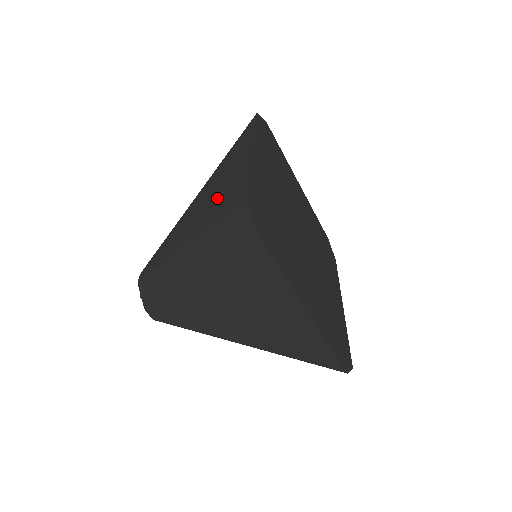
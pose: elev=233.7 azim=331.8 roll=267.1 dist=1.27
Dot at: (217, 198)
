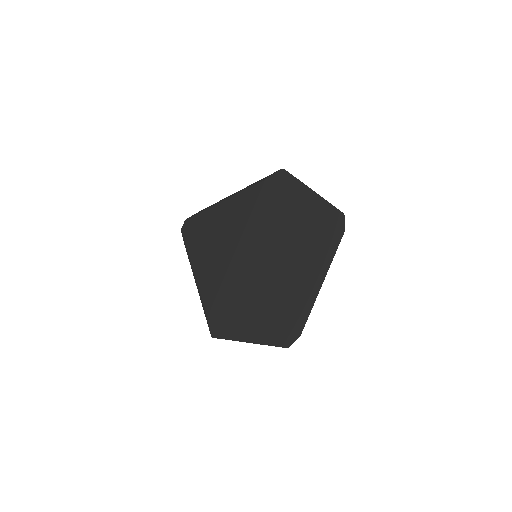
Dot at: (212, 262)
